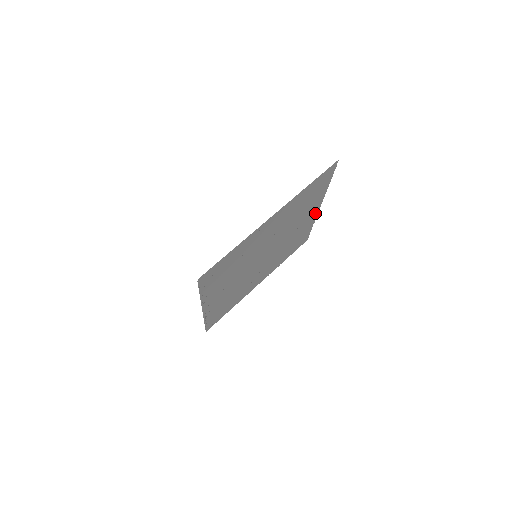
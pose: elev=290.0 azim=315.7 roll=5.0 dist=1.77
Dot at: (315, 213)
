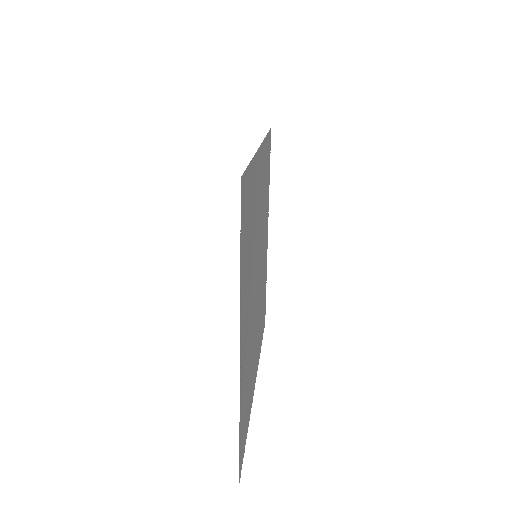
Dot at: occluded
